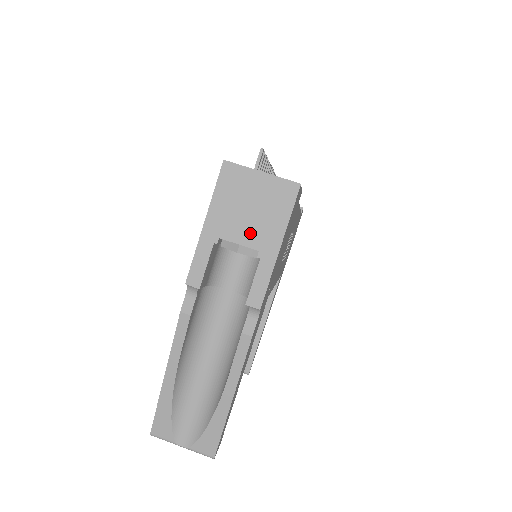
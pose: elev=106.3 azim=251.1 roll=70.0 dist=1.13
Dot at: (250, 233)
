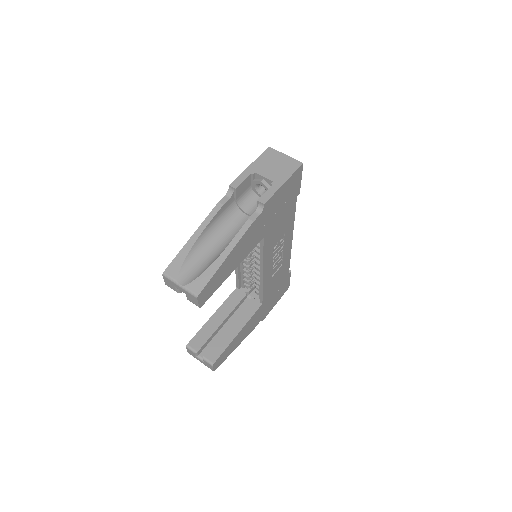
Dot at: (271, 174)
